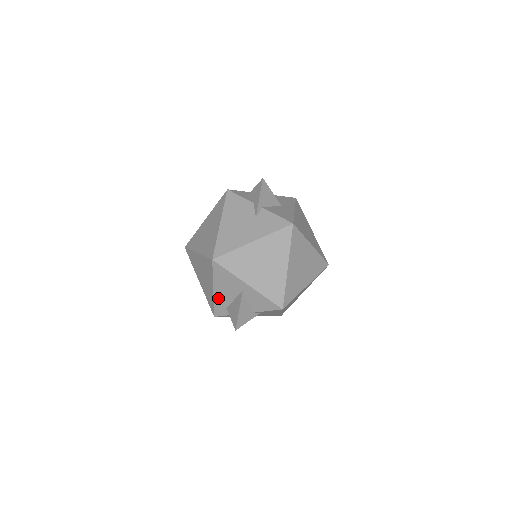
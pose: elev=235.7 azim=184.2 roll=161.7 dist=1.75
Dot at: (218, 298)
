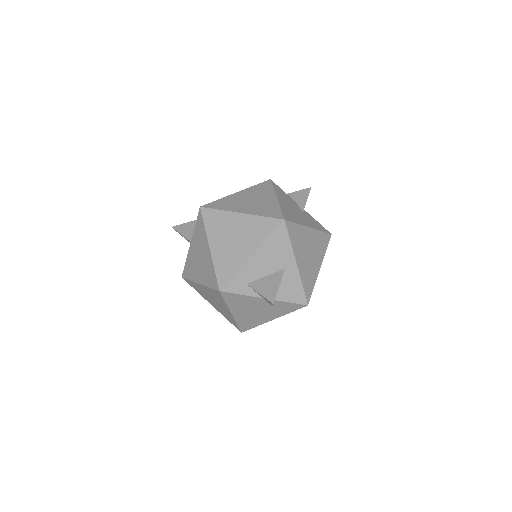
Dot at: (248, 268)
